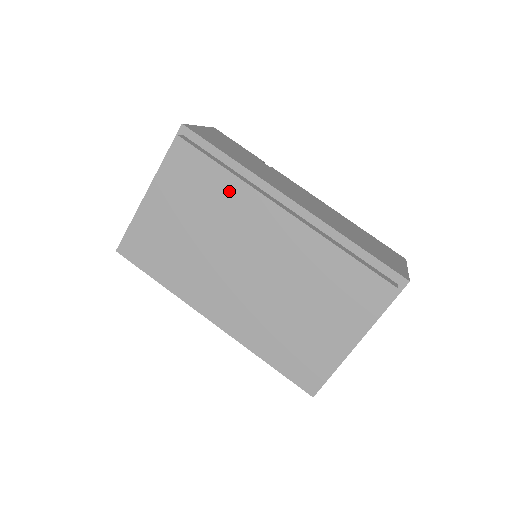
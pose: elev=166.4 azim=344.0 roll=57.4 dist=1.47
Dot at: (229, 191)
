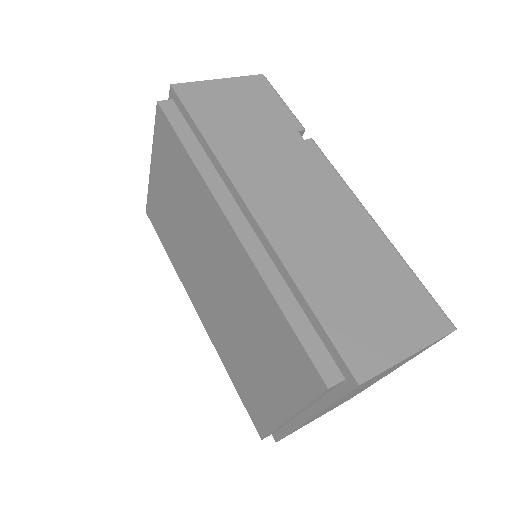
Dot at: (192, 181)
